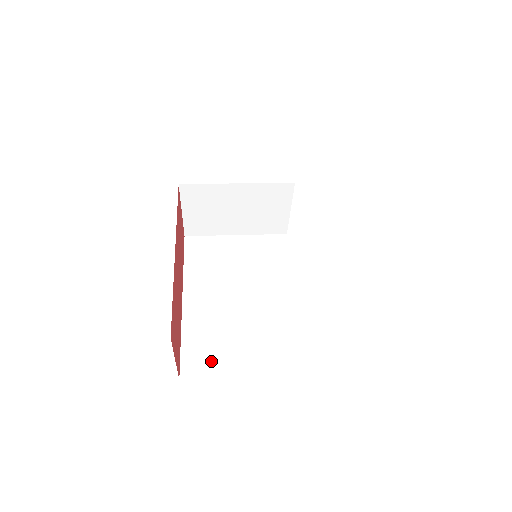
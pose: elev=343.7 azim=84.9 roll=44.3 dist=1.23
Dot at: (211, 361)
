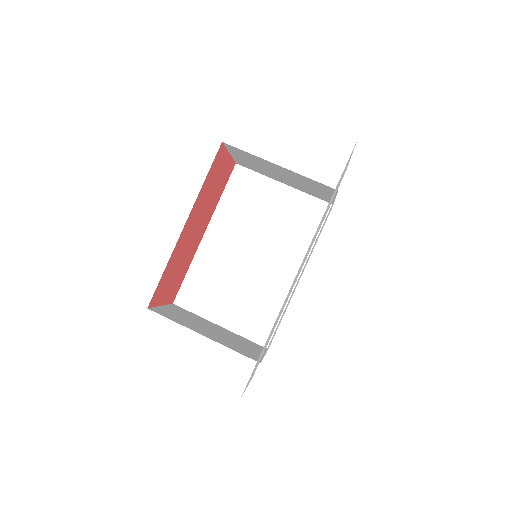
Dot at: (202, 300)
